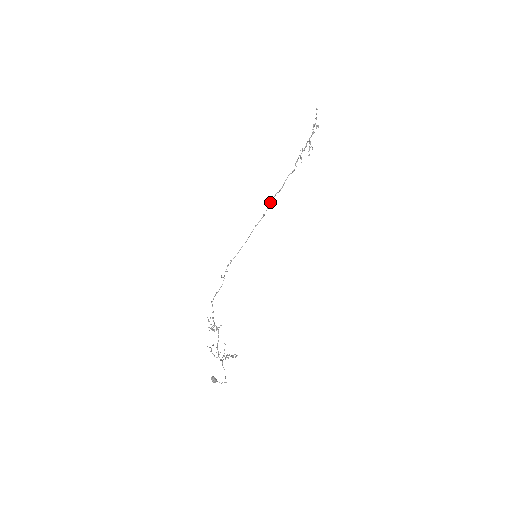
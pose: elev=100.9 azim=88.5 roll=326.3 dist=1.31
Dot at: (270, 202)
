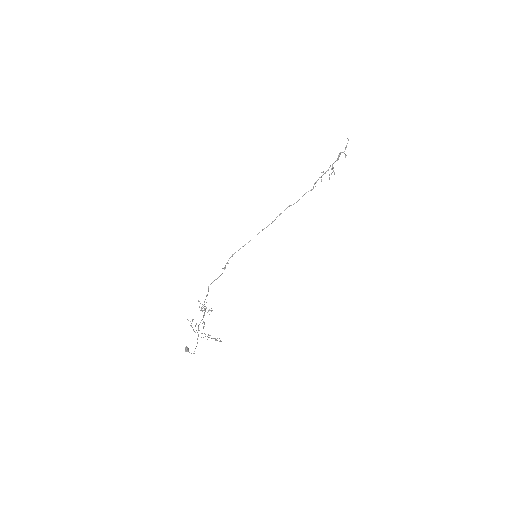
Dot at: occluded
